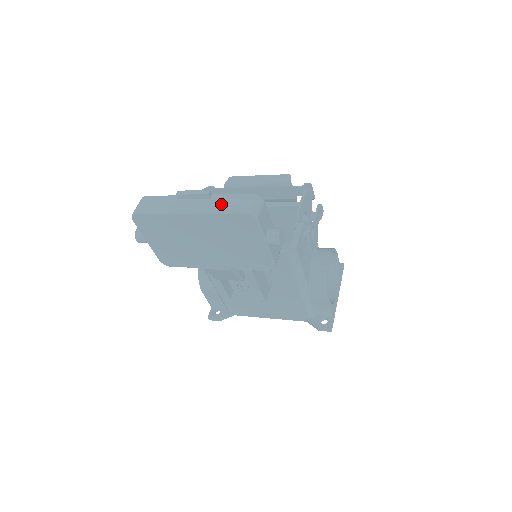
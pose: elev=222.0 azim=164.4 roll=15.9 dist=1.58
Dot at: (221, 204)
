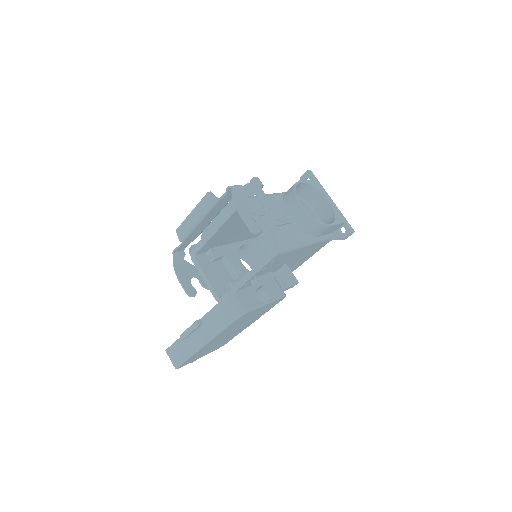
Dot at: (215, 324)
